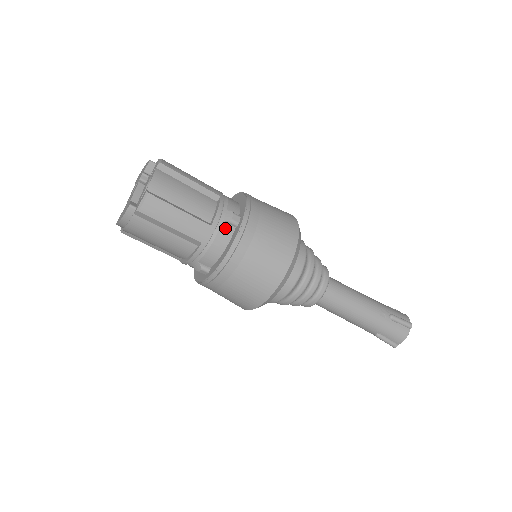
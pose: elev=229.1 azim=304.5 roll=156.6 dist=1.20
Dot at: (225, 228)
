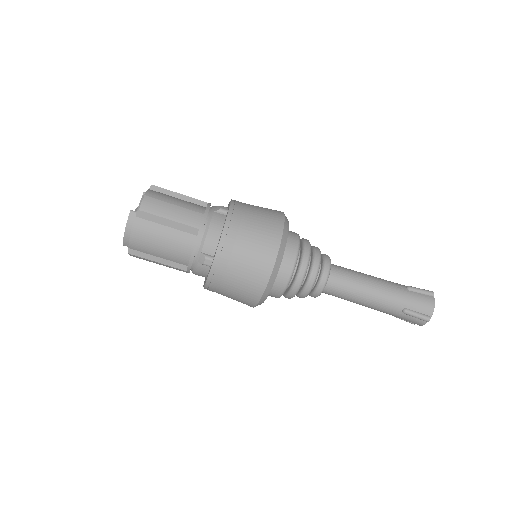
Dot at: (217, 216)
